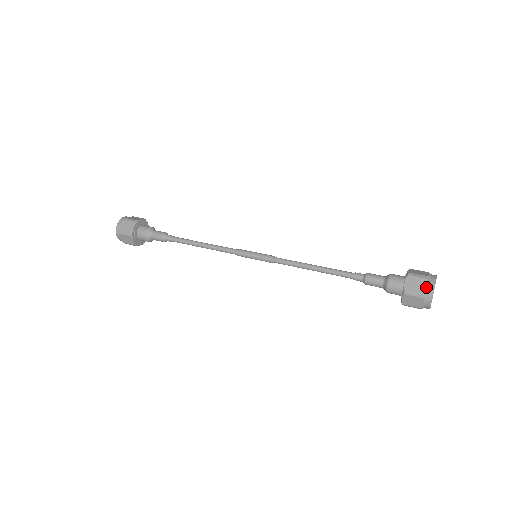
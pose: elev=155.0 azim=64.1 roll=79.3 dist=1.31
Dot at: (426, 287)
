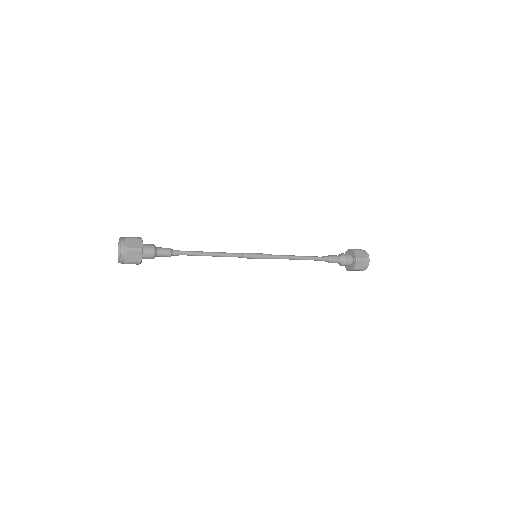
Dot at: occluded
